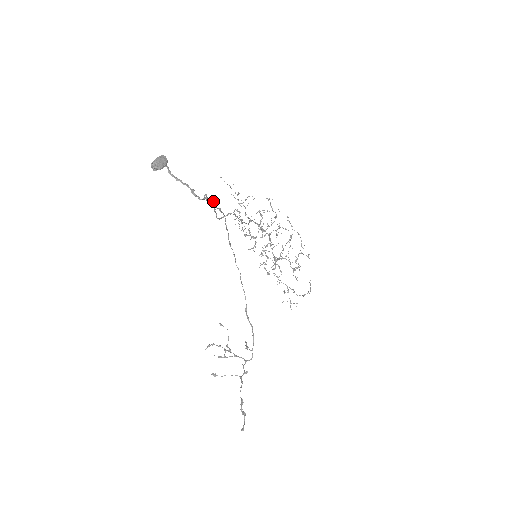
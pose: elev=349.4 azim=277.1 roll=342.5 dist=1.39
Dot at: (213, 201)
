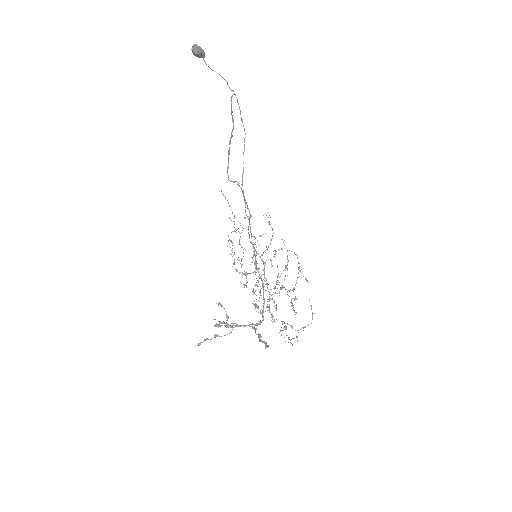
Dot at: (233, 125)
